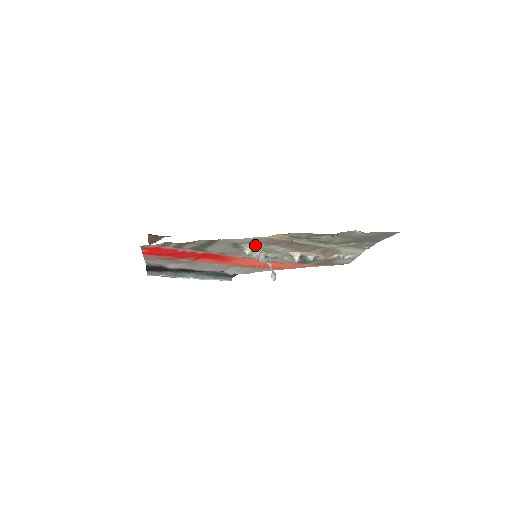
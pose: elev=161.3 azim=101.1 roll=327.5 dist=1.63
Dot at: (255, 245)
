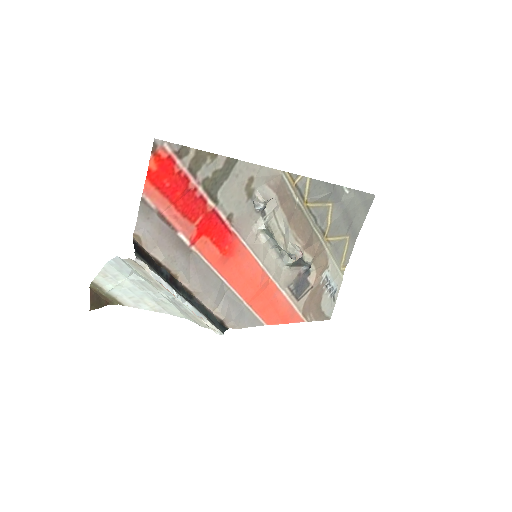
Dot at: (267, 194)
